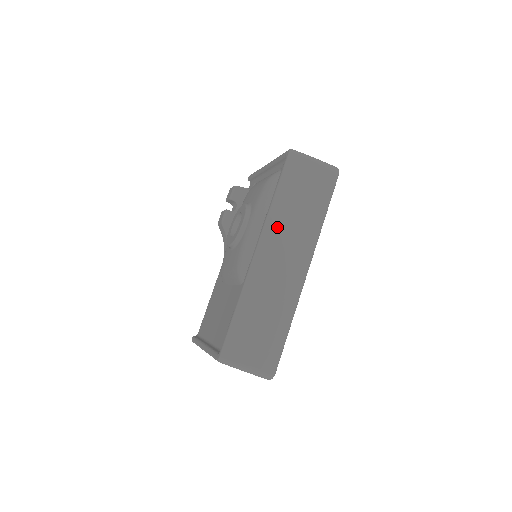
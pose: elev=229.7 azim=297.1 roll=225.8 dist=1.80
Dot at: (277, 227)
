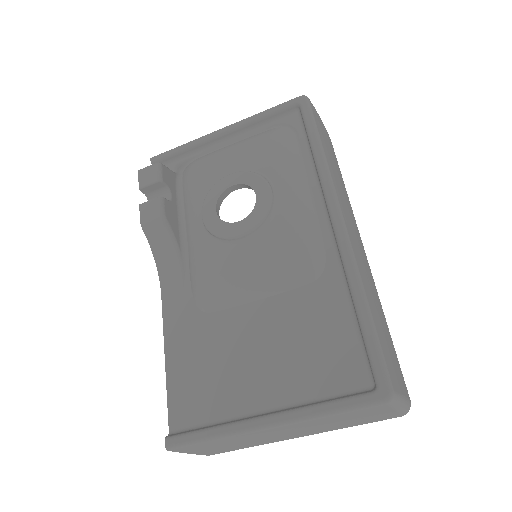
Dot at: (338, 189)
